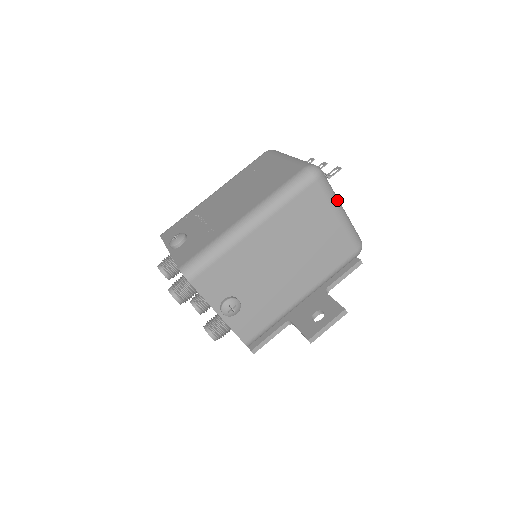
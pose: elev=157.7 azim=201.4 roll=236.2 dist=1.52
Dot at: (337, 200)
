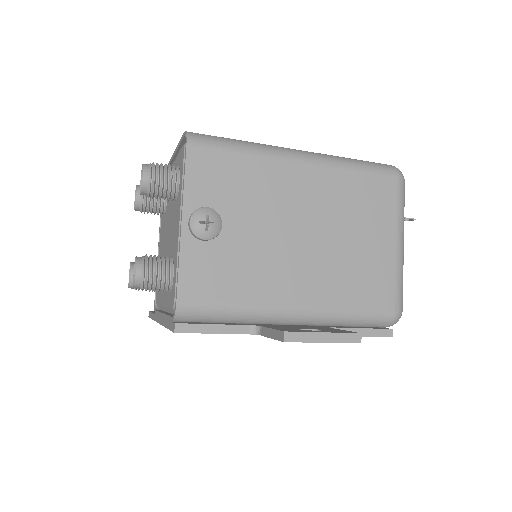
Dot at: occluded
